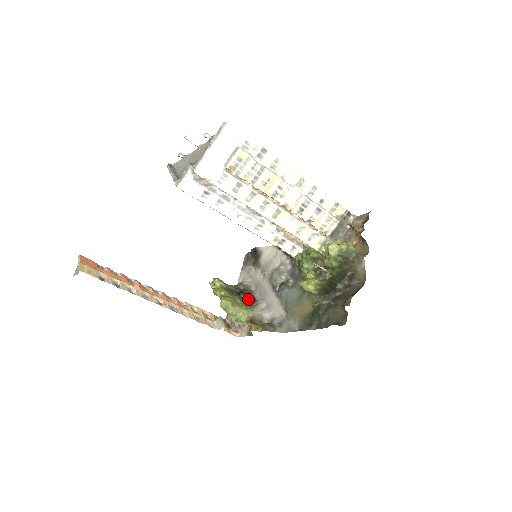
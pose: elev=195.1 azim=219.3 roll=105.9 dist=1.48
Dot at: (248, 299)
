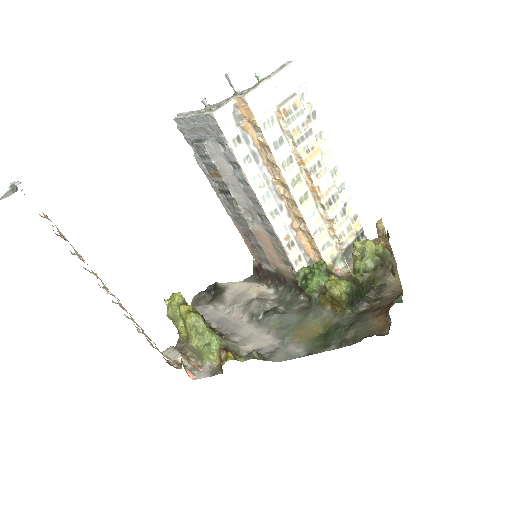
Dot at: occluded
